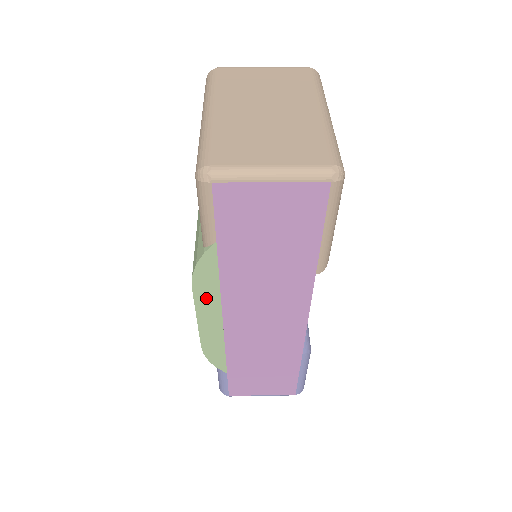
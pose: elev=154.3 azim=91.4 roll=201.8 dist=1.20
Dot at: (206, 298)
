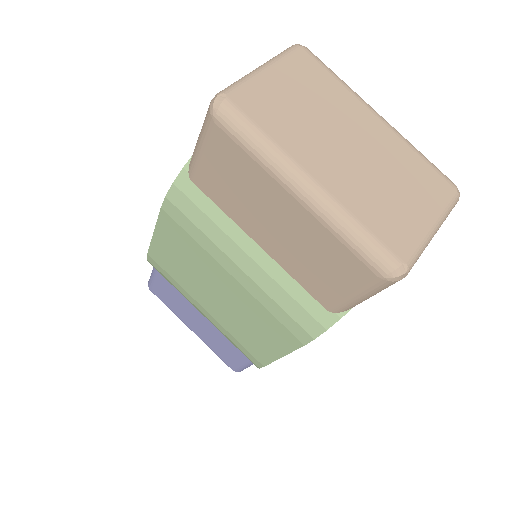
Dot at: occluded
